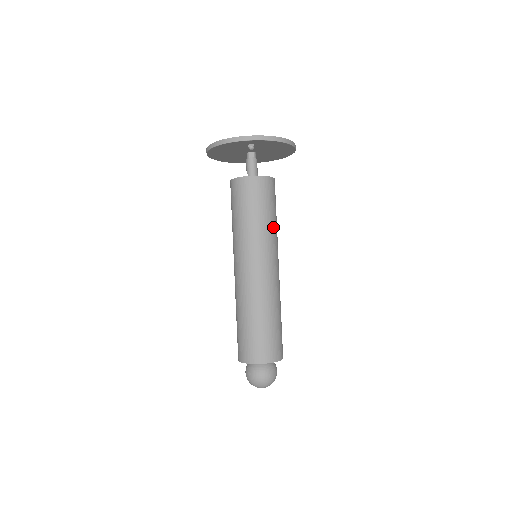
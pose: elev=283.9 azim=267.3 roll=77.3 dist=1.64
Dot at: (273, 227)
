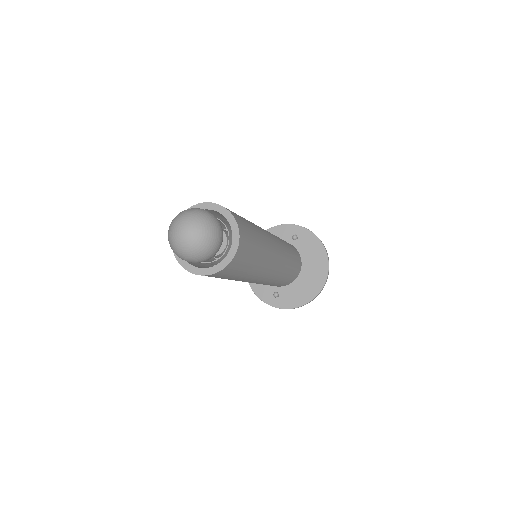
Dot at: (288, 251)
